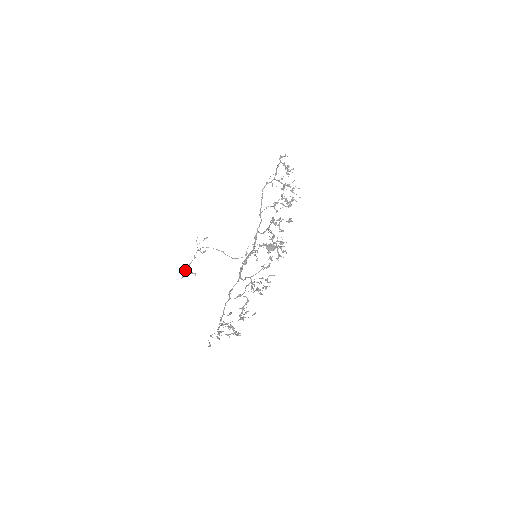
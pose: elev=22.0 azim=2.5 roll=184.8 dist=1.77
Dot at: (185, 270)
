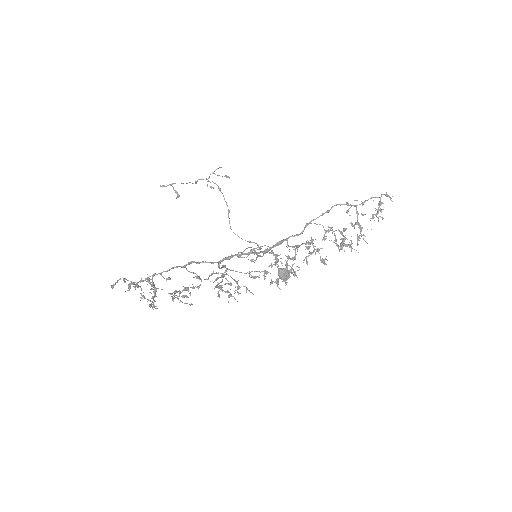
Dot at: (174, 183)
